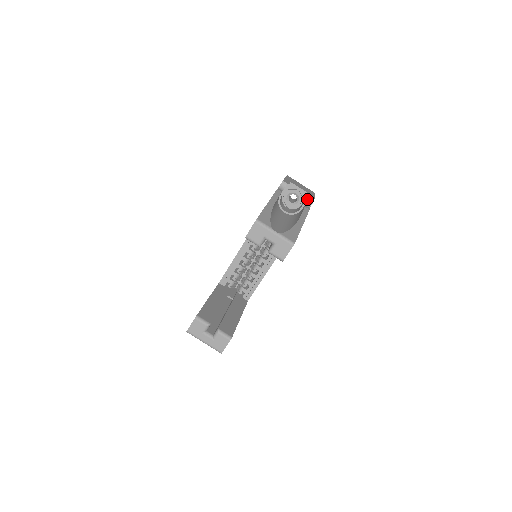
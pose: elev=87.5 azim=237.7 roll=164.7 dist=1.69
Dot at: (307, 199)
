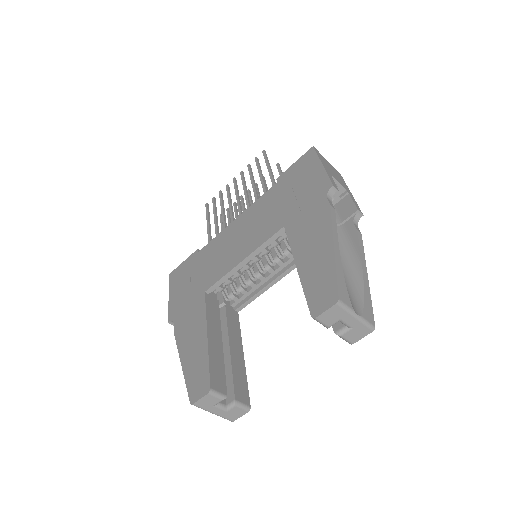
Dot at: (356, 212)
